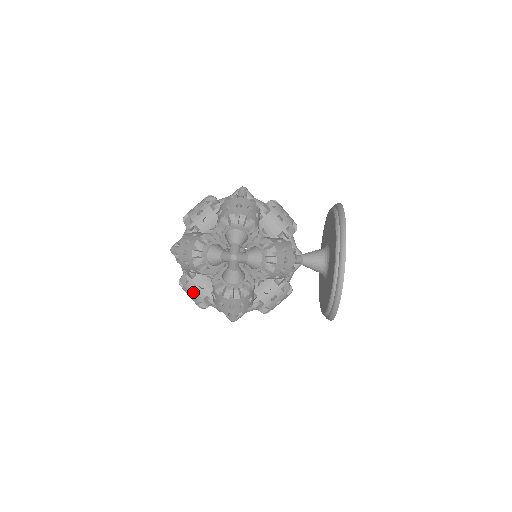
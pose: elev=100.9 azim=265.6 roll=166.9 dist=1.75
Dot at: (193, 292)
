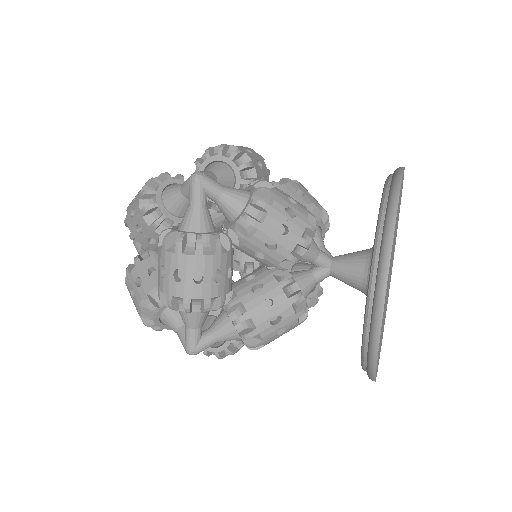
Dot at: (137, 285)
